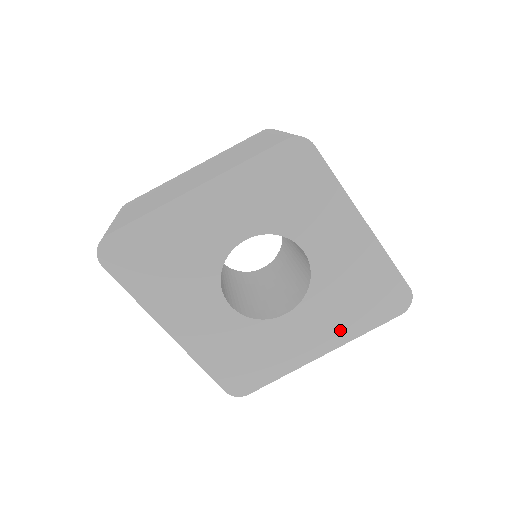
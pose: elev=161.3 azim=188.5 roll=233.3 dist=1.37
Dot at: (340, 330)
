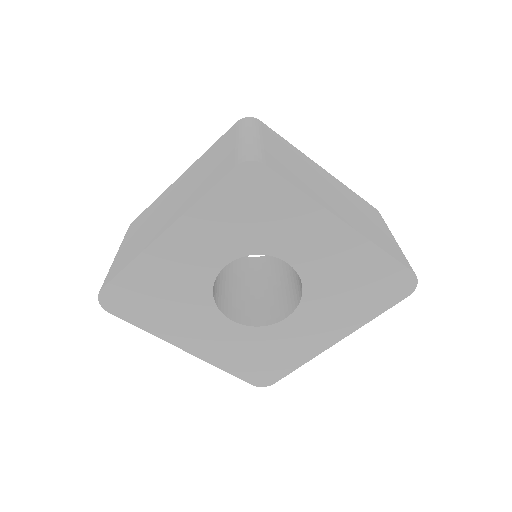
Dot at: (346, 321)
